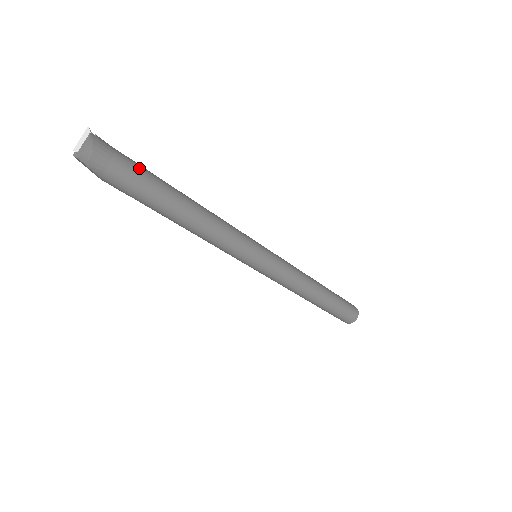
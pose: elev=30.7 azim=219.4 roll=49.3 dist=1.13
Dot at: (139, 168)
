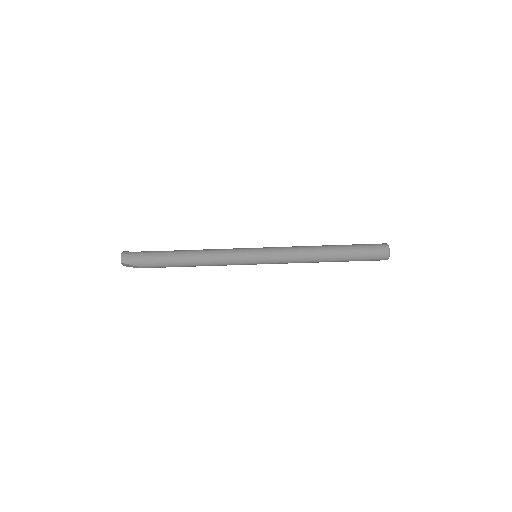
Dot at: (151, 252)
